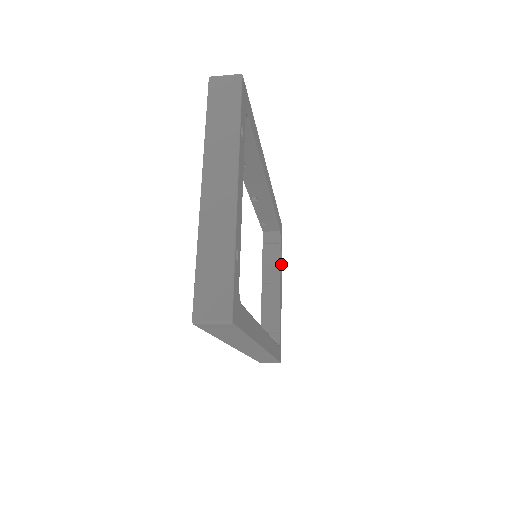
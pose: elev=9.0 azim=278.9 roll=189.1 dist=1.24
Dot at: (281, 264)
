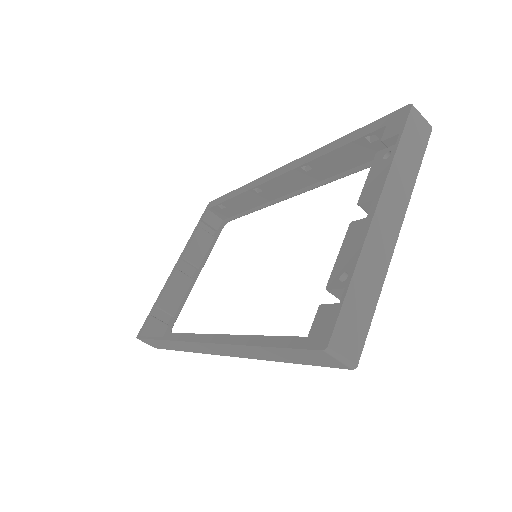
Dot at: (207, 251)
